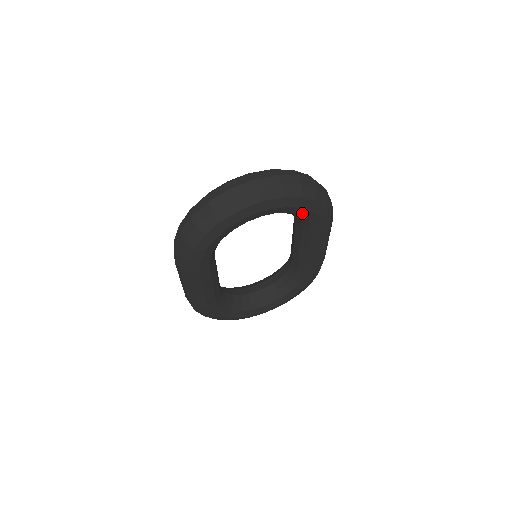
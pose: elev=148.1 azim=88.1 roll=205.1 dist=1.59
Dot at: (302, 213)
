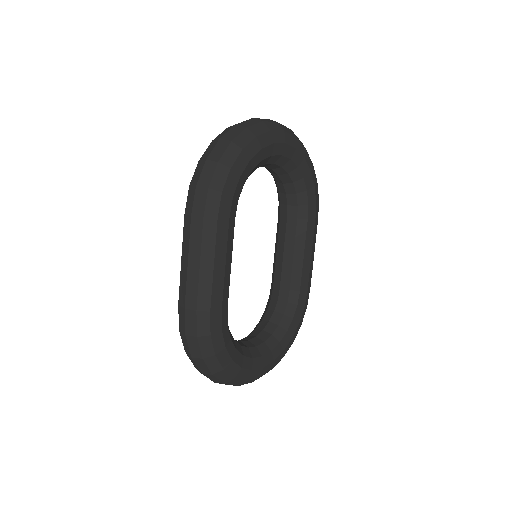
Dot at: (305, 175)
